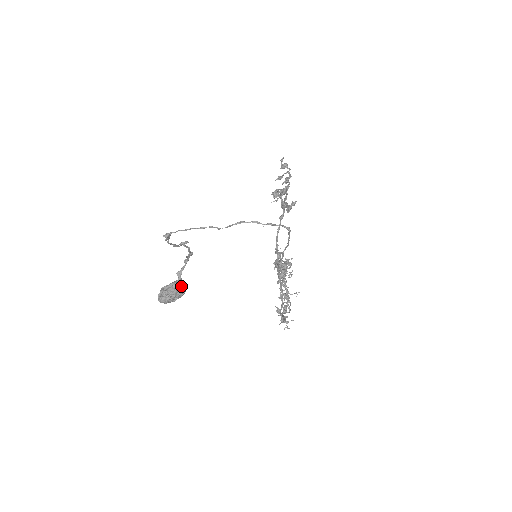
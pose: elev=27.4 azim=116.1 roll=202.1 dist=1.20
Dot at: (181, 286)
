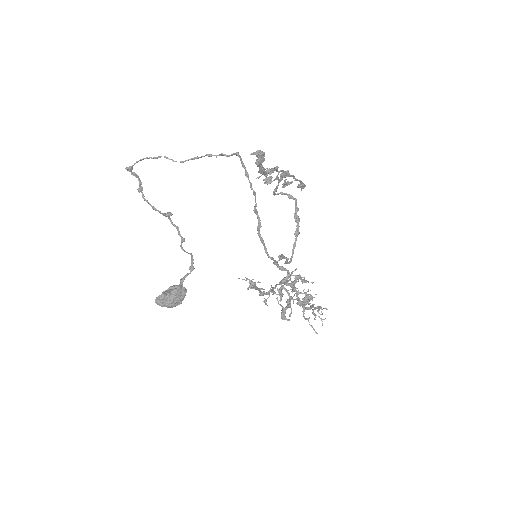
Dot at: (178, 287)
